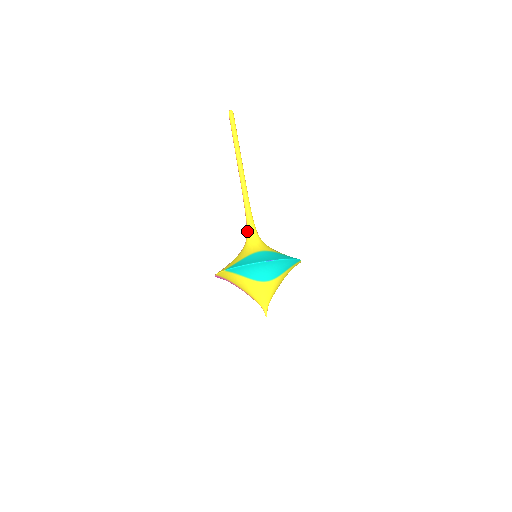
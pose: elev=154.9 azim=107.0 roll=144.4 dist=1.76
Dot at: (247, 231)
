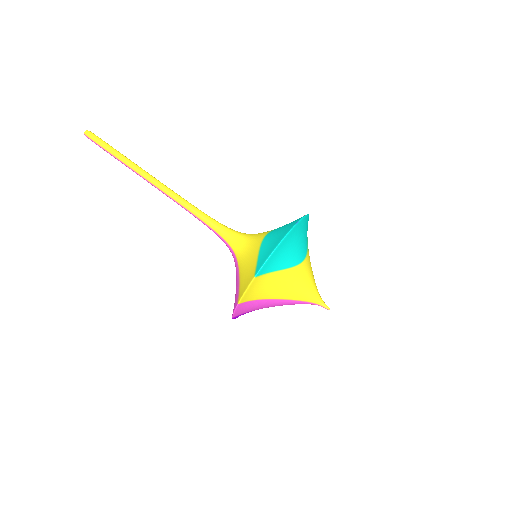
Dot at: (223, 236)
